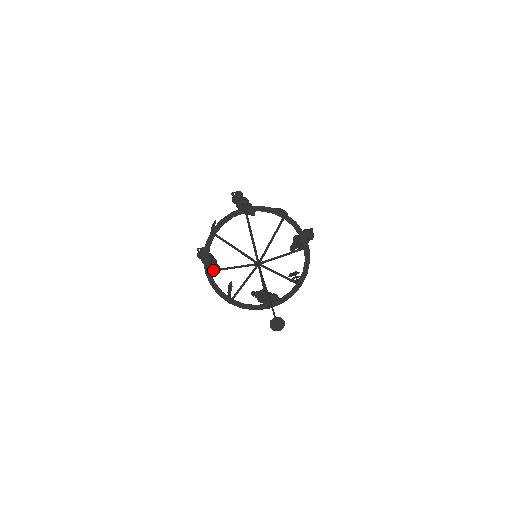
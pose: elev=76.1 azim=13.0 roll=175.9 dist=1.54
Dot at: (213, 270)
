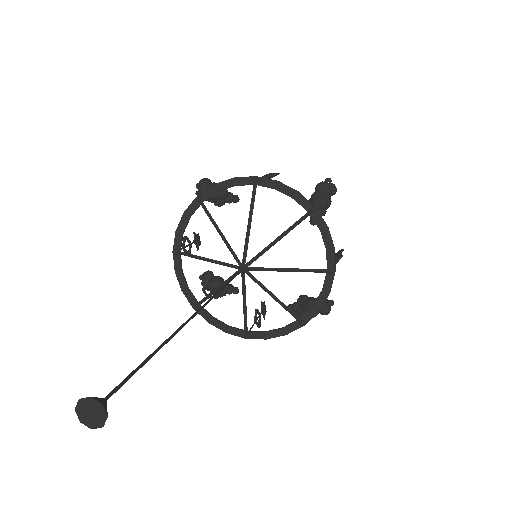
Dot at: (200, 302)
